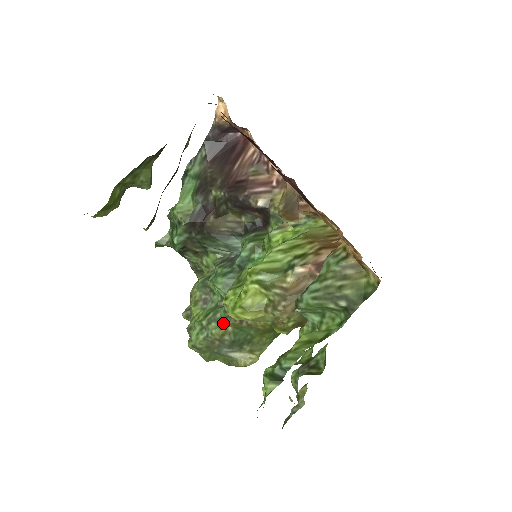
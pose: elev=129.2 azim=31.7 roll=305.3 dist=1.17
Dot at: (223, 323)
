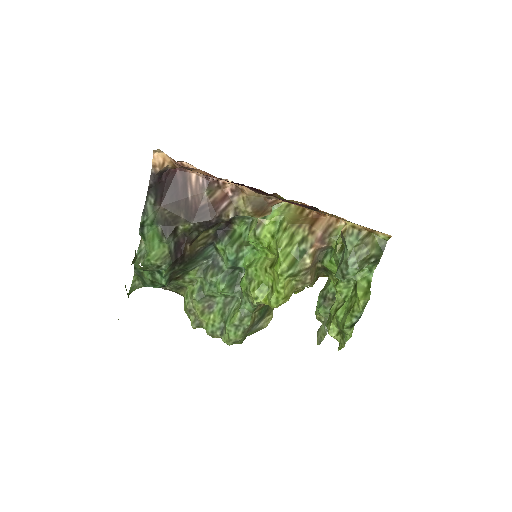
Dot at: (253, 313)
